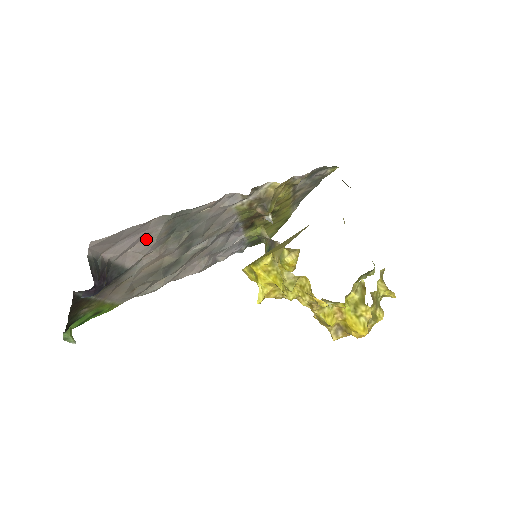
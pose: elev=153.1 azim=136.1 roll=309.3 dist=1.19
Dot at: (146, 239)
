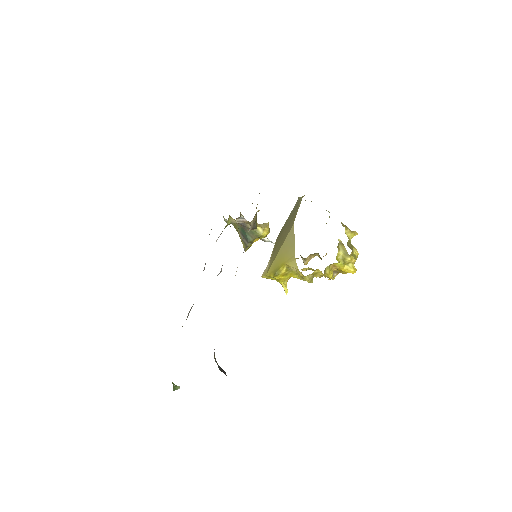
Dot at: occluded
